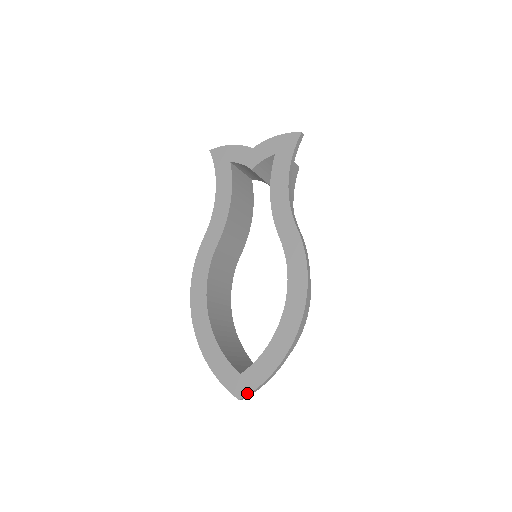
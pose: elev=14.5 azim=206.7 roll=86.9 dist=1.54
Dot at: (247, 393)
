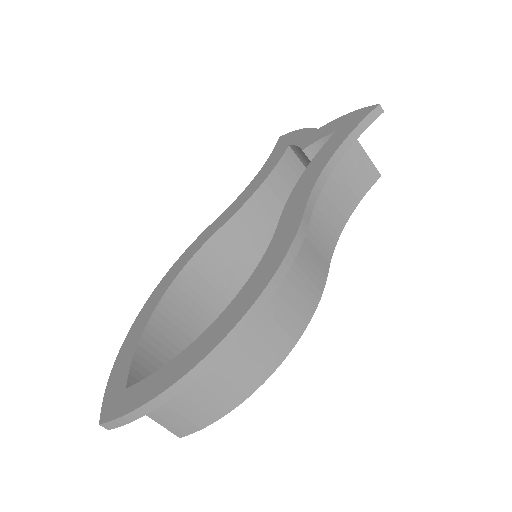
Dot at: (111, 418)
